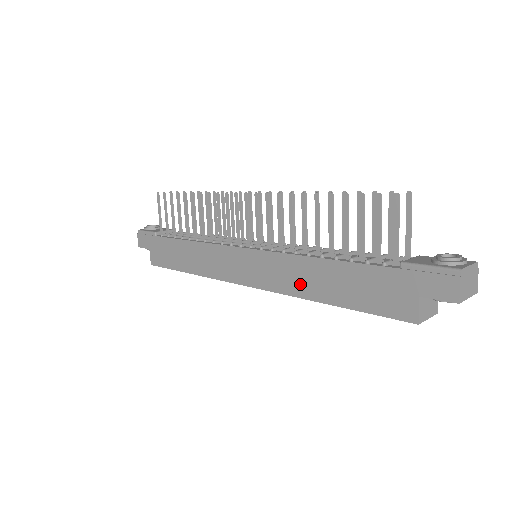
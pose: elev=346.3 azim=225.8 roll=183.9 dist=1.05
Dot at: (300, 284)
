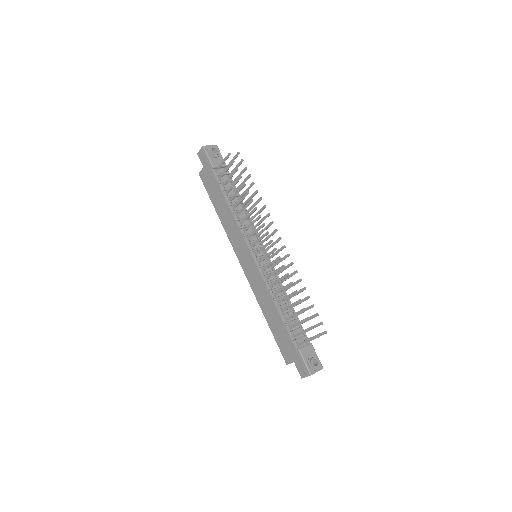
Dot at: (262, 301)
